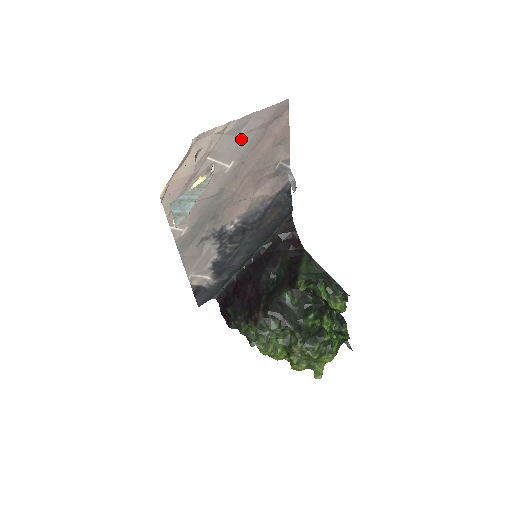
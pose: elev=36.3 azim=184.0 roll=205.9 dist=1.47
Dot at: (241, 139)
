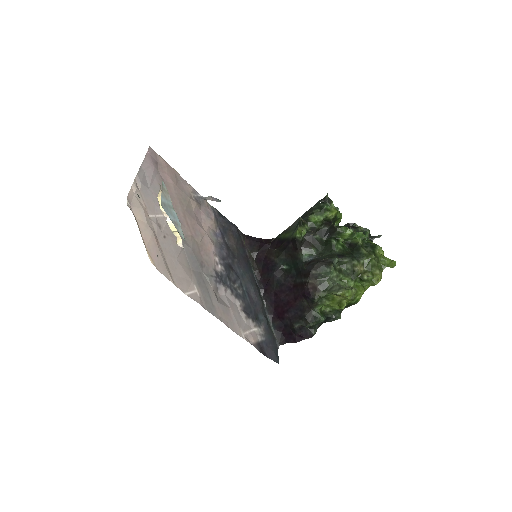
Dot at: (153, 190)
